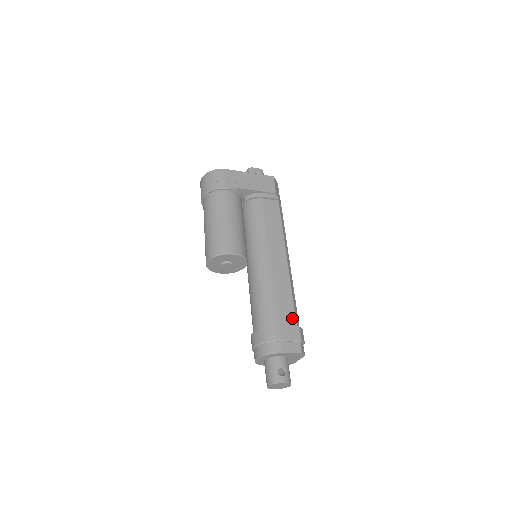
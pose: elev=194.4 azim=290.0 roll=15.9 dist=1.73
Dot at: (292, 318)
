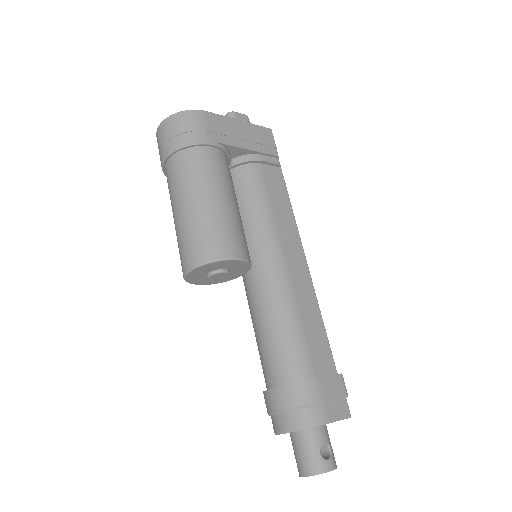
Dot at: (329, 360)
